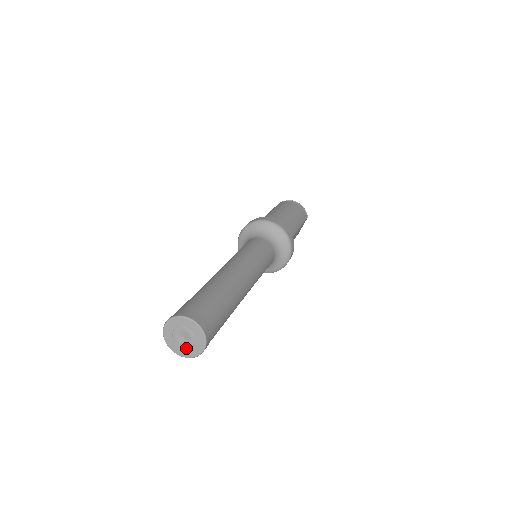
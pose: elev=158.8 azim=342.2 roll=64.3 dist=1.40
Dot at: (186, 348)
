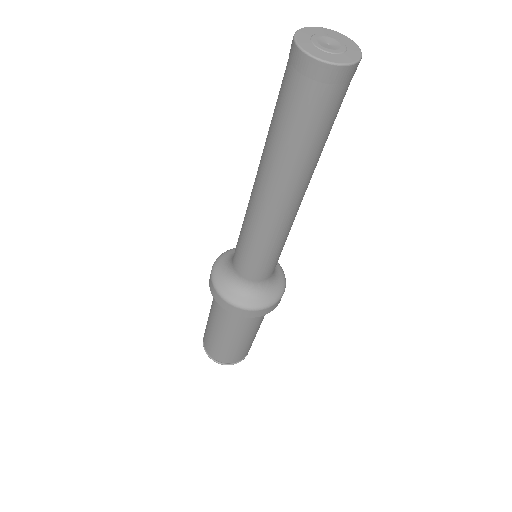
Dot at: (342, 51)
